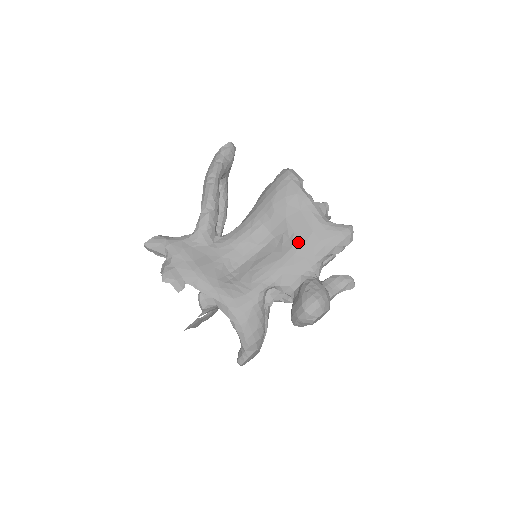
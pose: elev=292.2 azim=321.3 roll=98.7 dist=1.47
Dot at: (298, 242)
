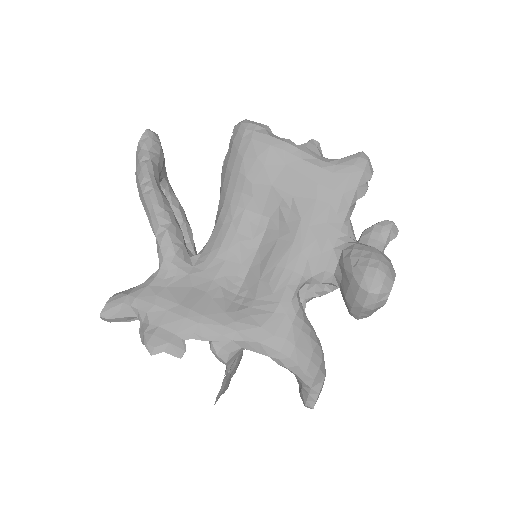
Dot at: (305, 207)
